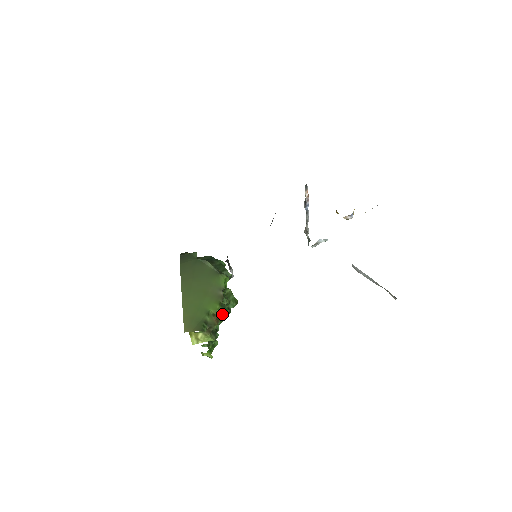
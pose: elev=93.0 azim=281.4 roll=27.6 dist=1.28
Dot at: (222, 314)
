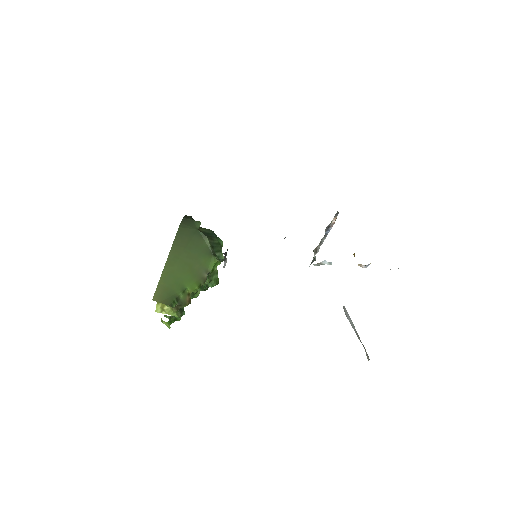
Dot at: (198, 291)
